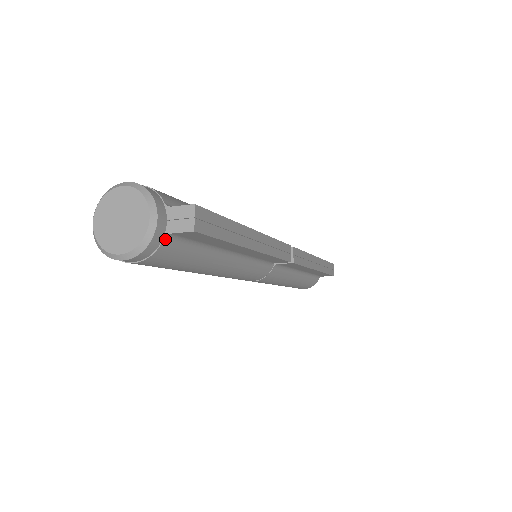
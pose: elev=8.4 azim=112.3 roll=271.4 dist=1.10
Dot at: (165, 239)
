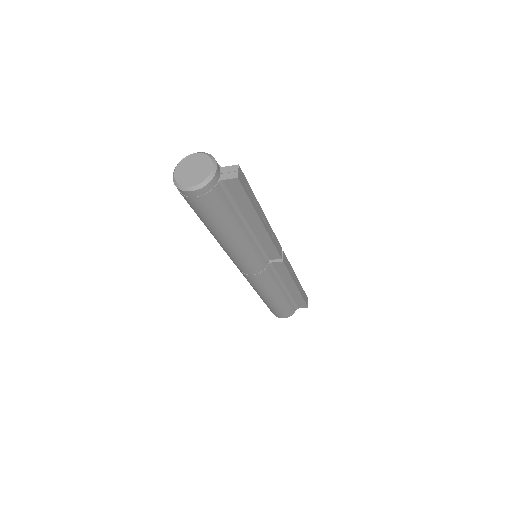
Dot at: (218, 184)
